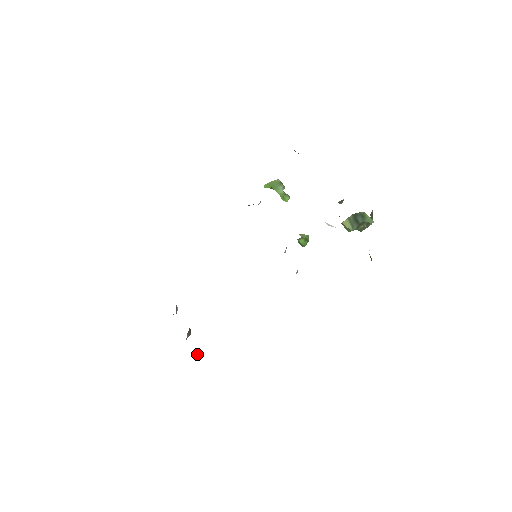
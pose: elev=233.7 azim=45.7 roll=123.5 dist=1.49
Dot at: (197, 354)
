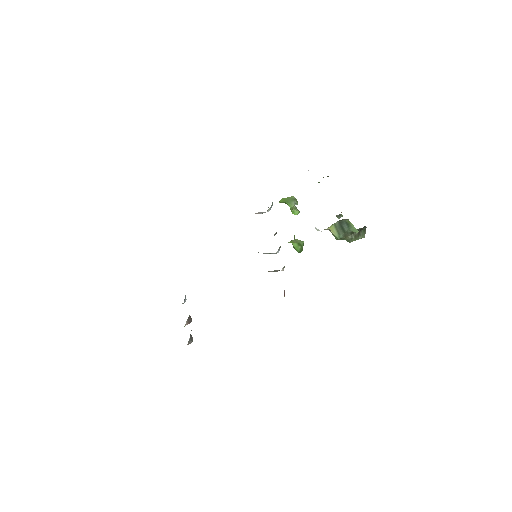
Dot at: (190, 338)
